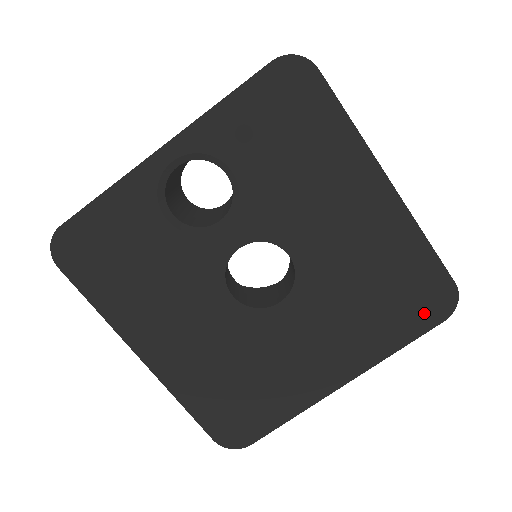
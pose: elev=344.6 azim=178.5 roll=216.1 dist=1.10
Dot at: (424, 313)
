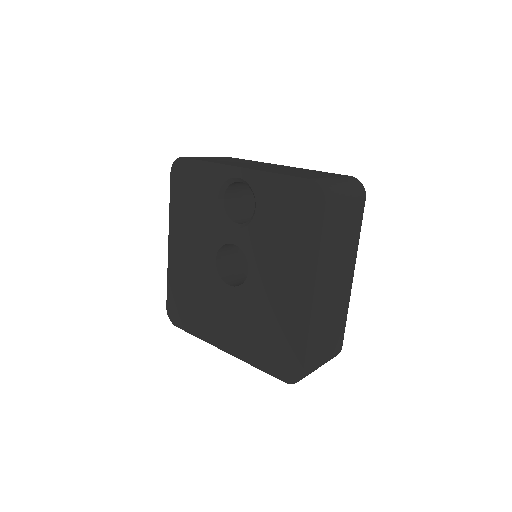
Dot at: (279, 367)
